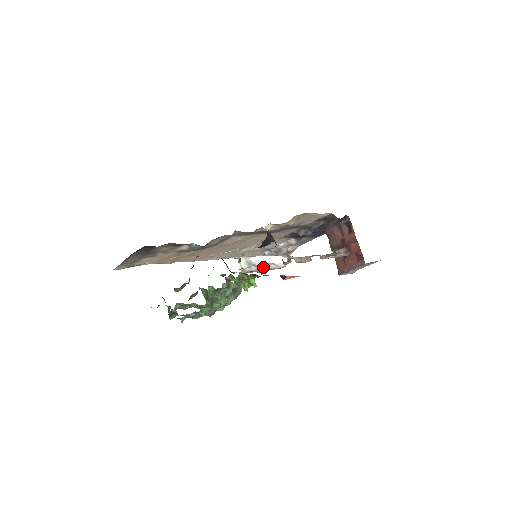
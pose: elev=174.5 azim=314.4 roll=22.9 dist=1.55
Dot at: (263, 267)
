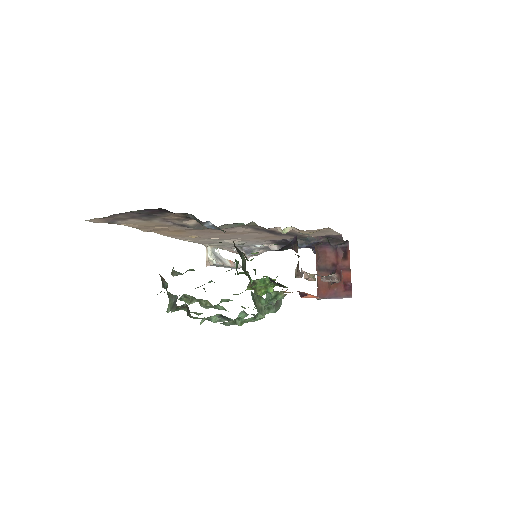
Dot at: (226, 263)
